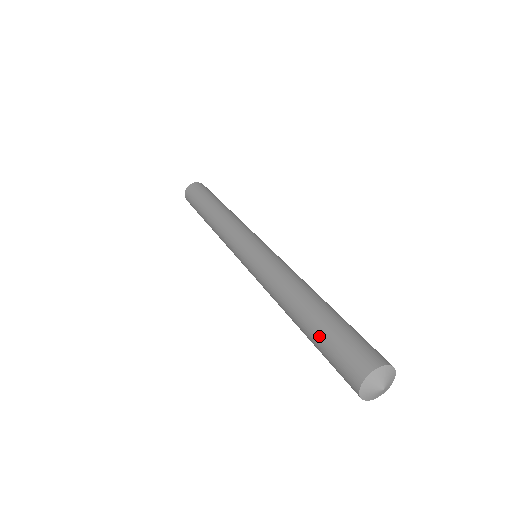
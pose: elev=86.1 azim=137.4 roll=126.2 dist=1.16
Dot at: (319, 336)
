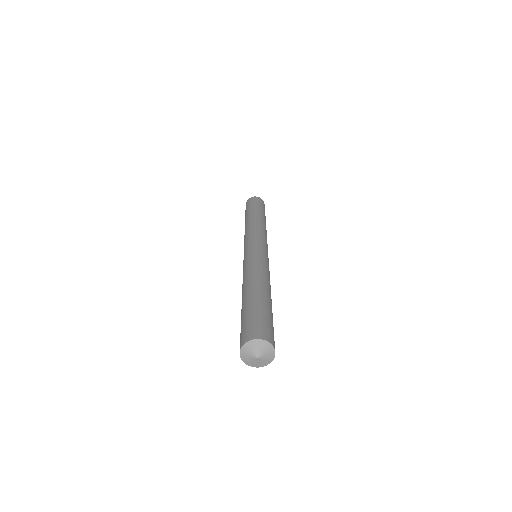
Dot at: occluded
